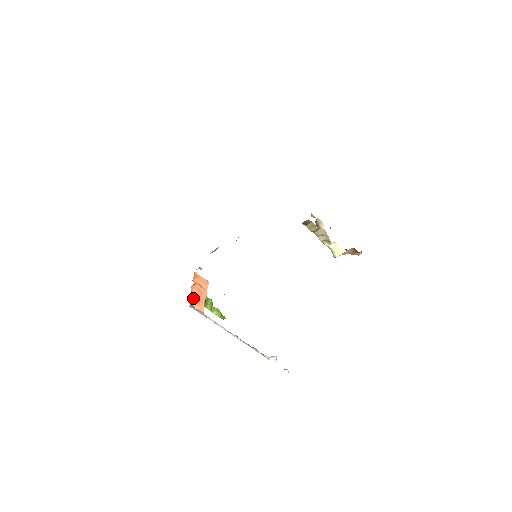
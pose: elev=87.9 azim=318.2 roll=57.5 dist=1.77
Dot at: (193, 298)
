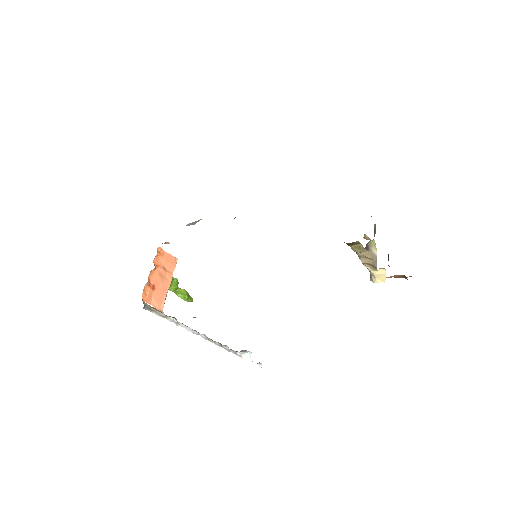
Dot at: (150, 290)
